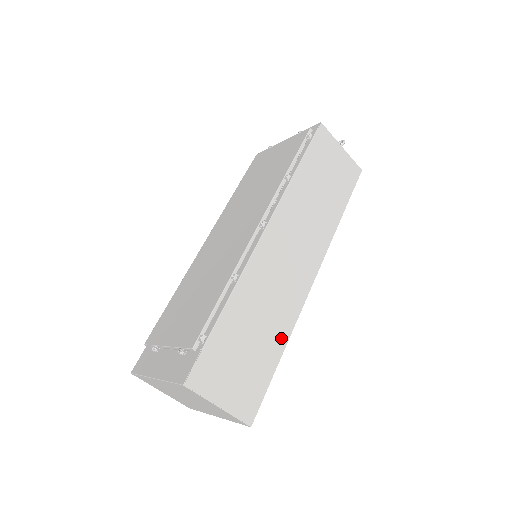
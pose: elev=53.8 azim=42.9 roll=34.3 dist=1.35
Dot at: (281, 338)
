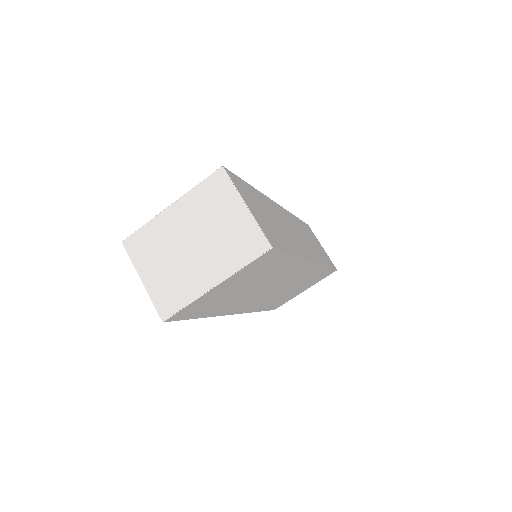
Dot at: (293, 248)
